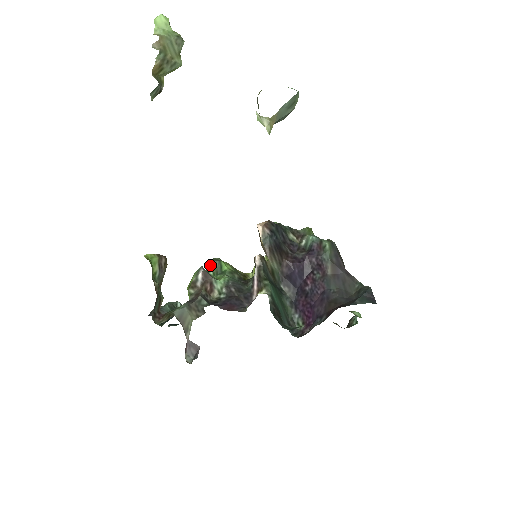
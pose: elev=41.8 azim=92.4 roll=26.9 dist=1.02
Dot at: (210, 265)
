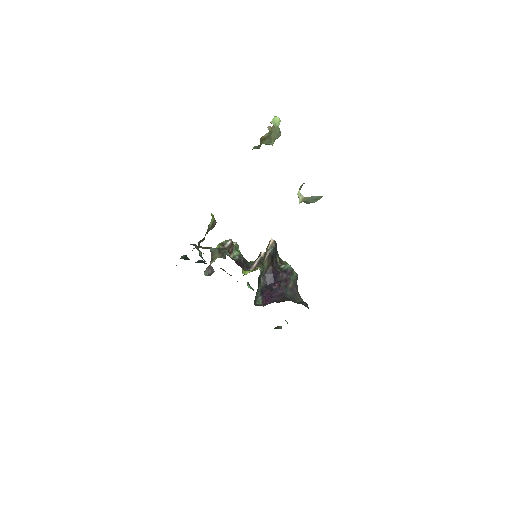
Dot at: (234, 242)
